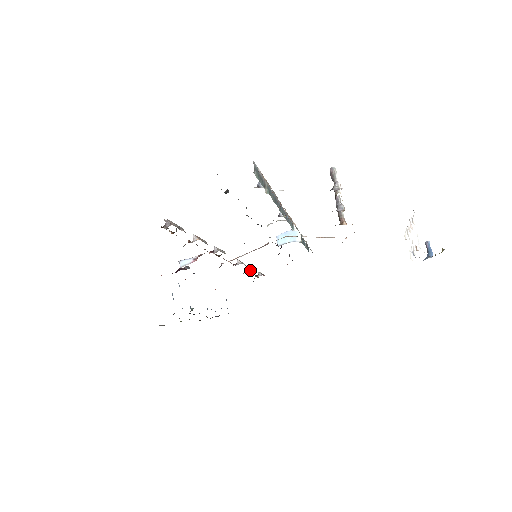
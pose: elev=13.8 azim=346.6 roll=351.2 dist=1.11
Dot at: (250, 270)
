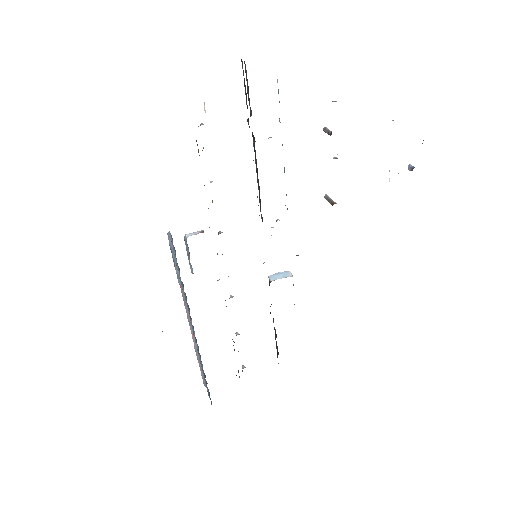
Dot at: (238, 334)
